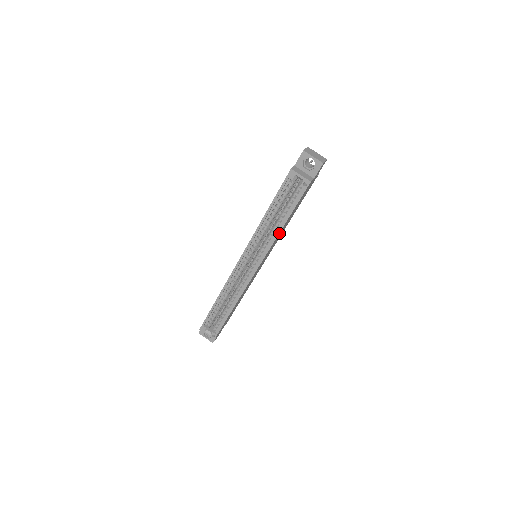
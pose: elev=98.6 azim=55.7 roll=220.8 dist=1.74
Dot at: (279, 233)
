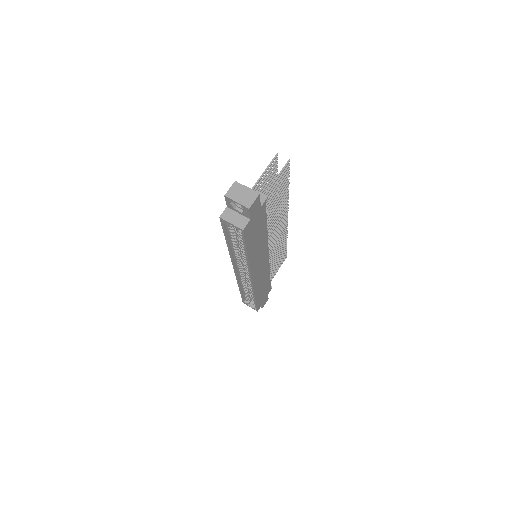
Dot at: (249, 259)
